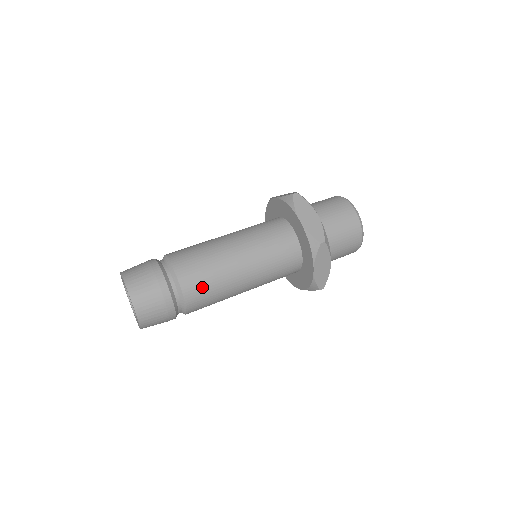
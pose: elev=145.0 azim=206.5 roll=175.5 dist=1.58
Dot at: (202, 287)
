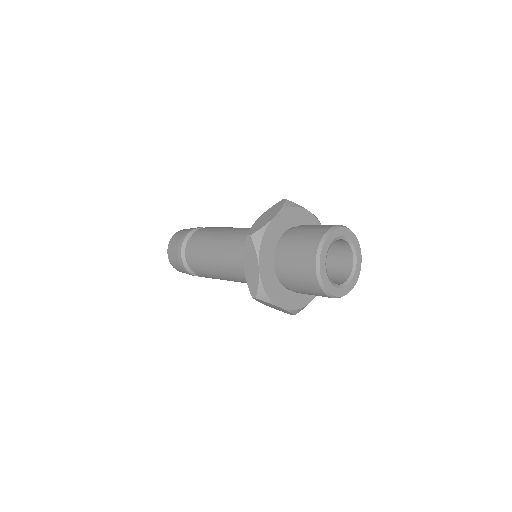
Dot at: (202, 273)
